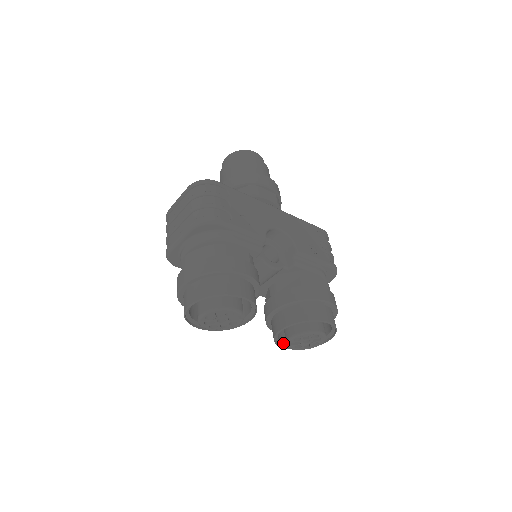
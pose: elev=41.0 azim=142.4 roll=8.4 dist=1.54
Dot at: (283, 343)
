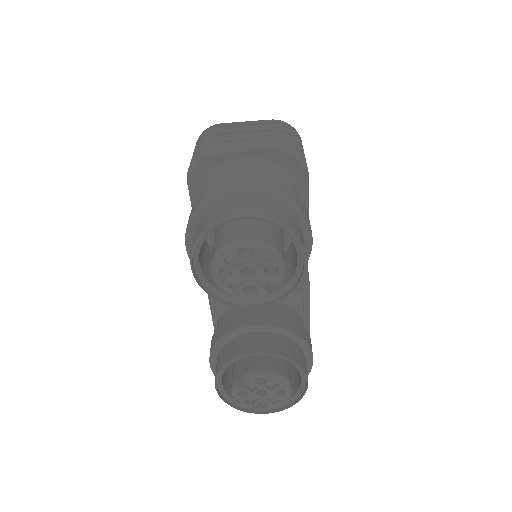
Dot at: (220, 378)
